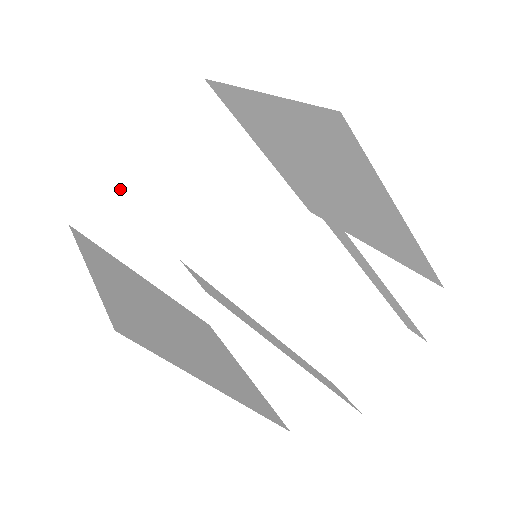
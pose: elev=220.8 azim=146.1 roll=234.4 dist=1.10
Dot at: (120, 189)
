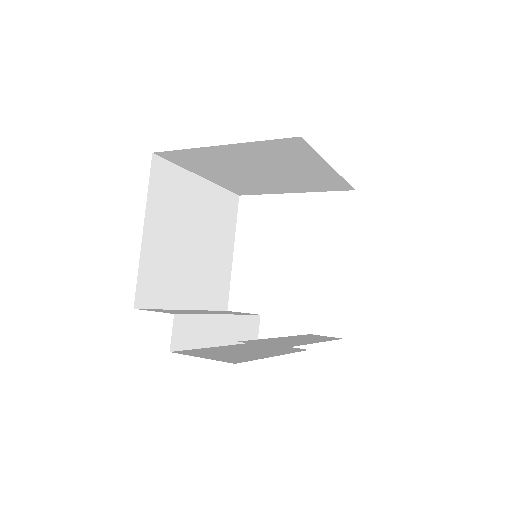
Dot at: (198, 152)
